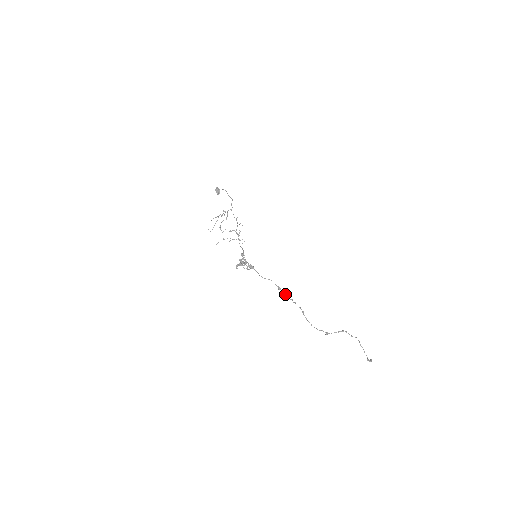
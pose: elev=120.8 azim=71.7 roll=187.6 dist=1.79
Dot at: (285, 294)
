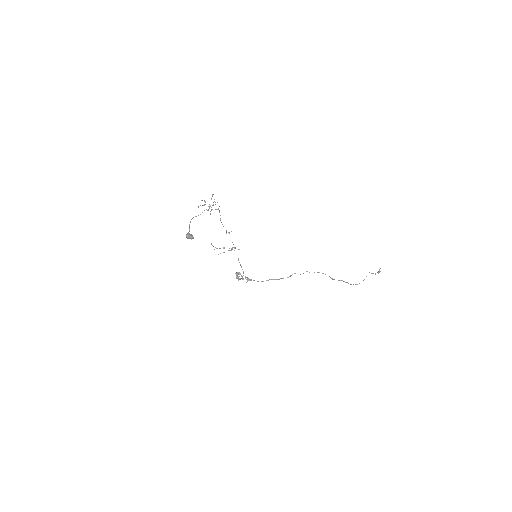
Dot at: occluded
